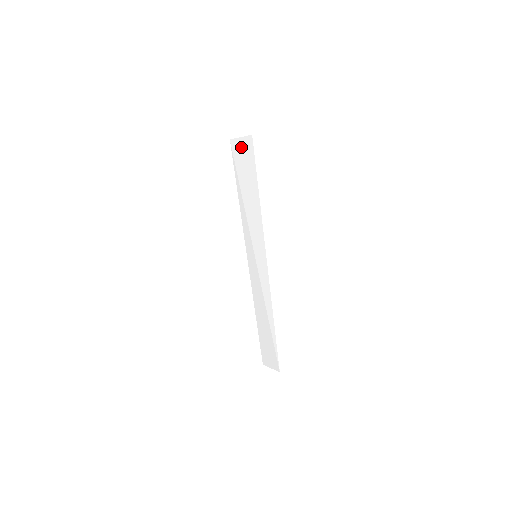
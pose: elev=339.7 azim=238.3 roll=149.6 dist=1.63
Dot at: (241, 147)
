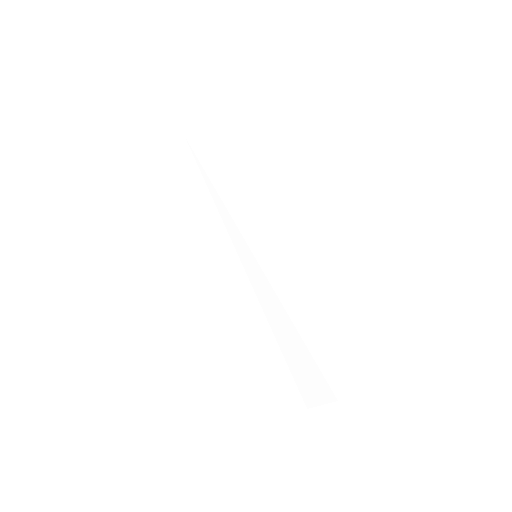
Dot at: (201, 134)
